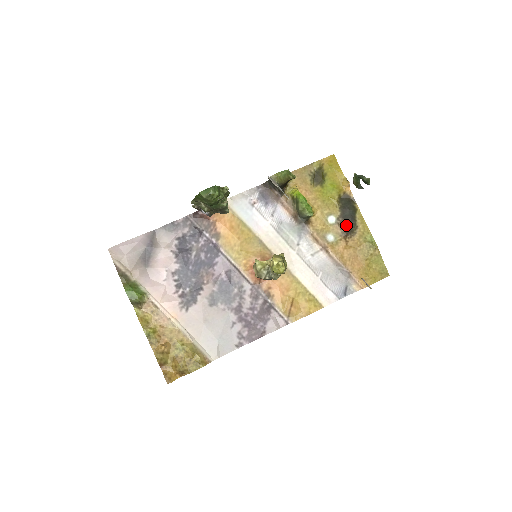
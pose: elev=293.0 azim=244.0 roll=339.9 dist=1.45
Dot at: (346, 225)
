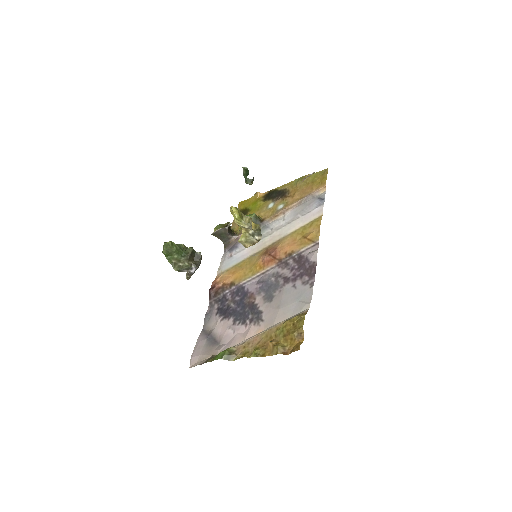
Dot at: (280, 196)
